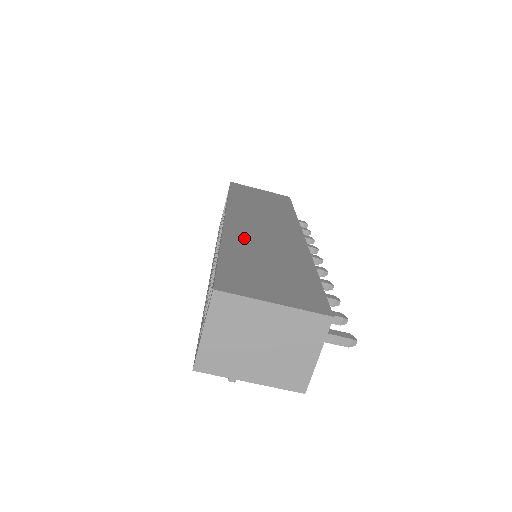
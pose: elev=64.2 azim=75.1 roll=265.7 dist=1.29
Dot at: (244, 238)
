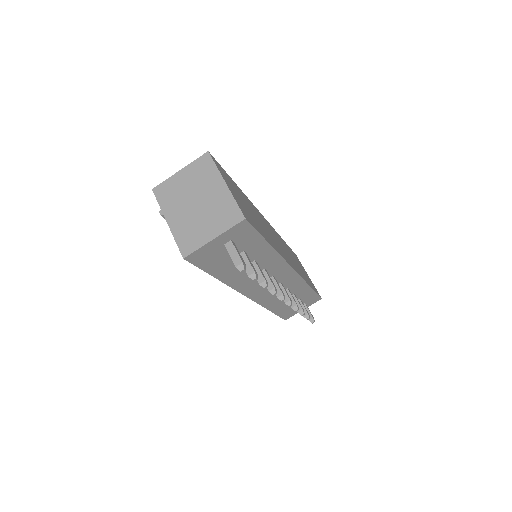
Dot at: occluded
